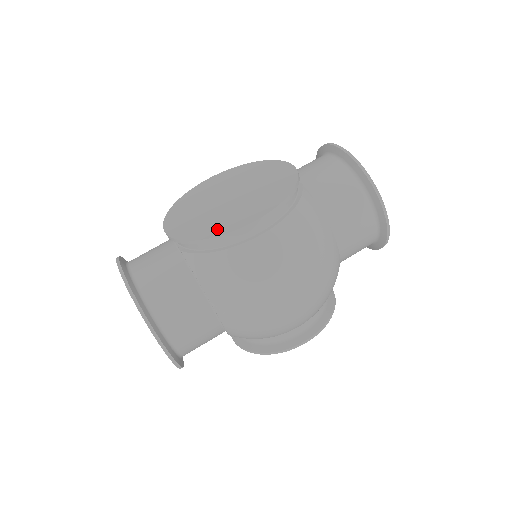
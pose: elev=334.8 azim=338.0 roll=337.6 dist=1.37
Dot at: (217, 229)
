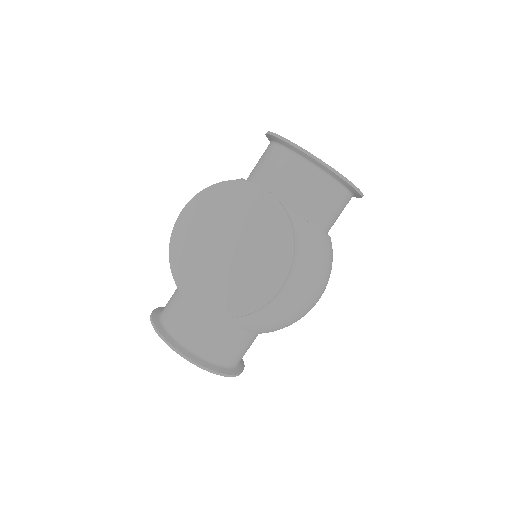
Dot at: (248, 302)
